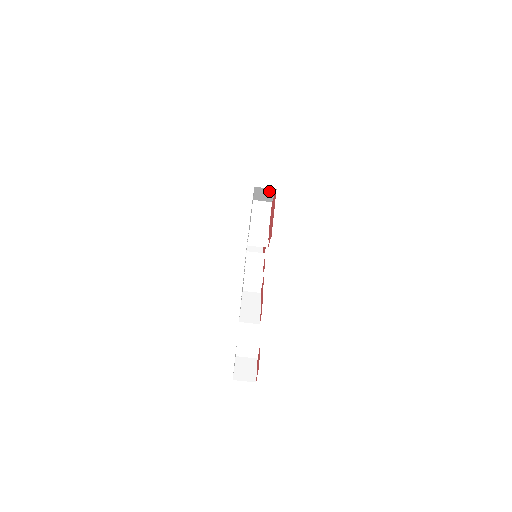
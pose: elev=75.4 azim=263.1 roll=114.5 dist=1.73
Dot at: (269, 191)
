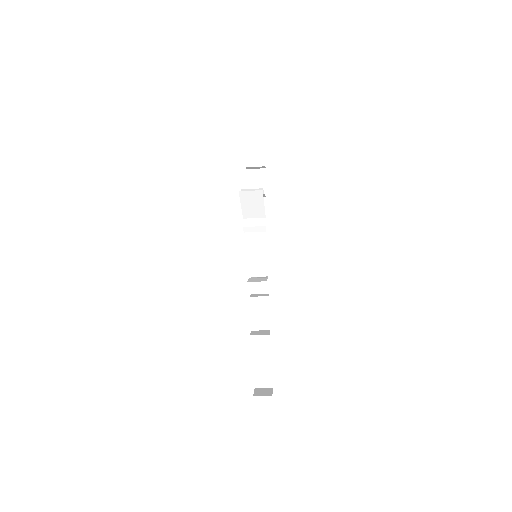
Dot at: occluded
